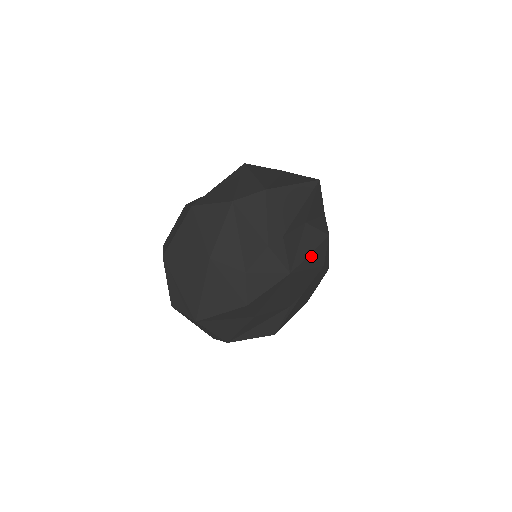
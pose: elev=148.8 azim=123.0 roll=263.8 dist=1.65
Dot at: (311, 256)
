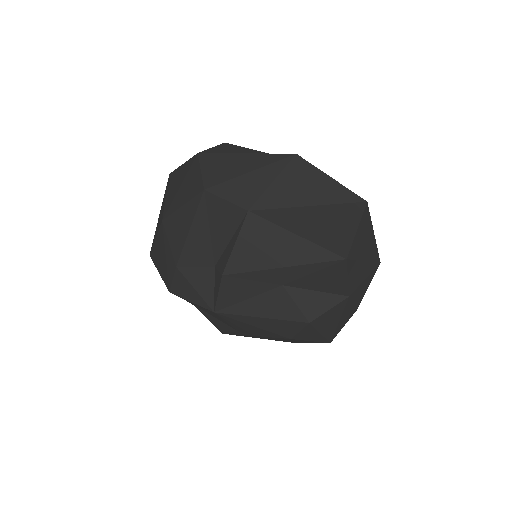
Dot at: (263, 320)
